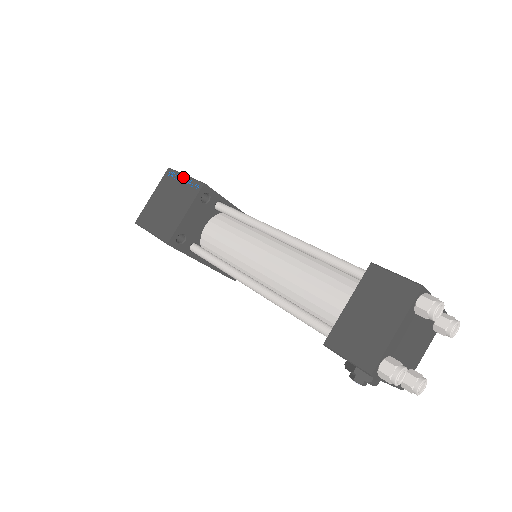
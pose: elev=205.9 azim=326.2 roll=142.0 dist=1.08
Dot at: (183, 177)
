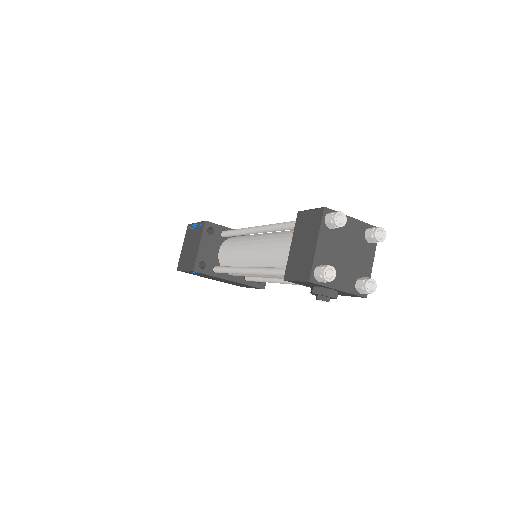
Dot at: (195, 225)
